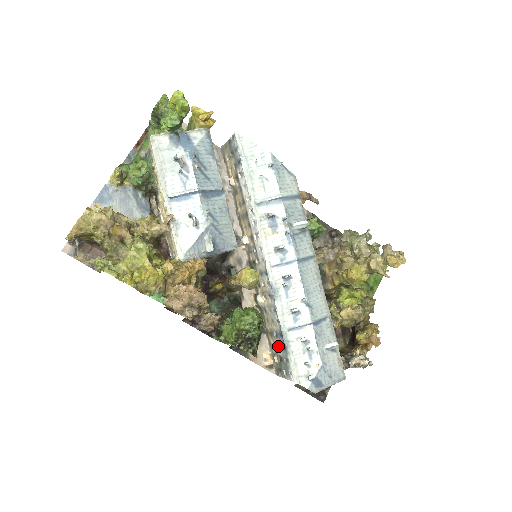
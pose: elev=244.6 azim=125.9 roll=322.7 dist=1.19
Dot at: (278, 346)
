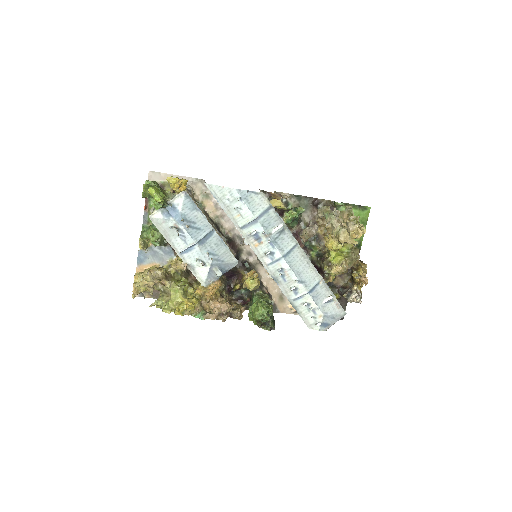
Dot at: occluded
